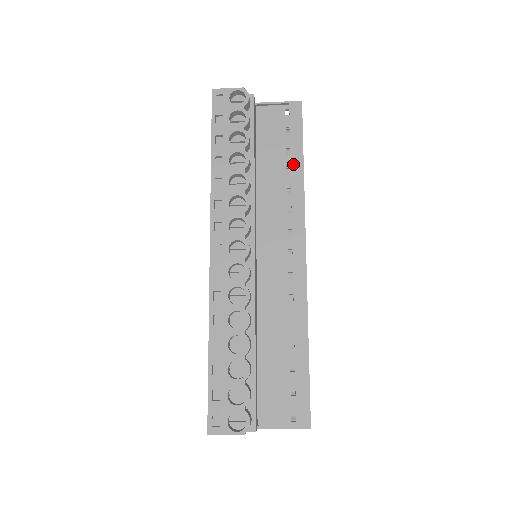
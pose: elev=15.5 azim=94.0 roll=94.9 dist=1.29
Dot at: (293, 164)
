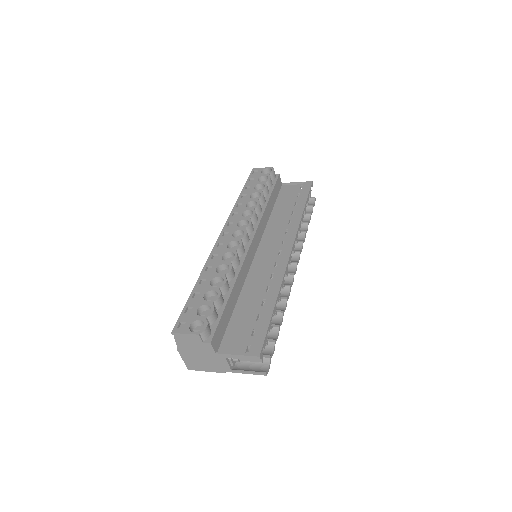
Dot at: (297, 208)
